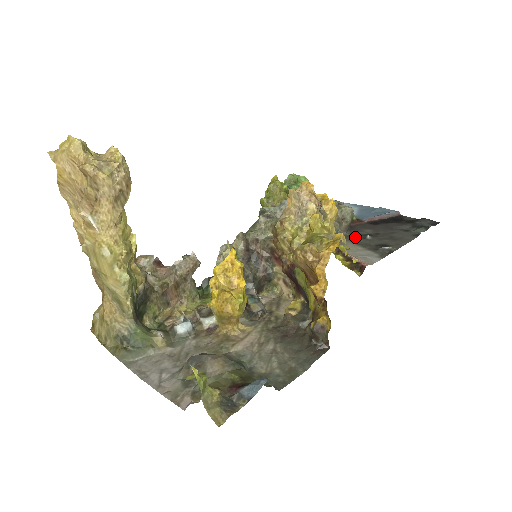
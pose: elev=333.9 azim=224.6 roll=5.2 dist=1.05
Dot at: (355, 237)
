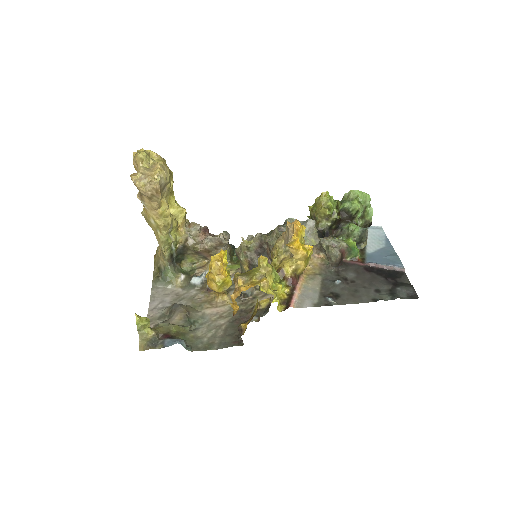
Dot at: (332, 276)
